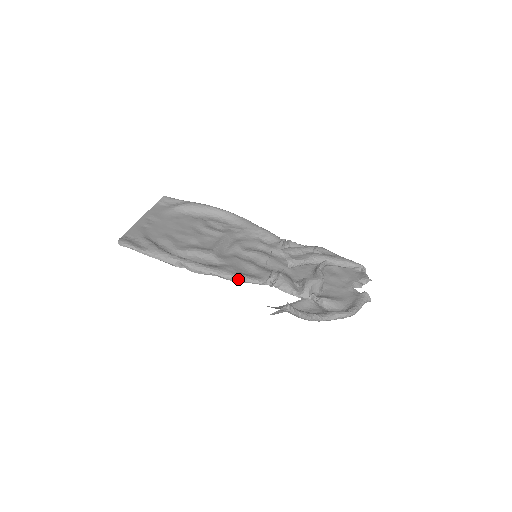
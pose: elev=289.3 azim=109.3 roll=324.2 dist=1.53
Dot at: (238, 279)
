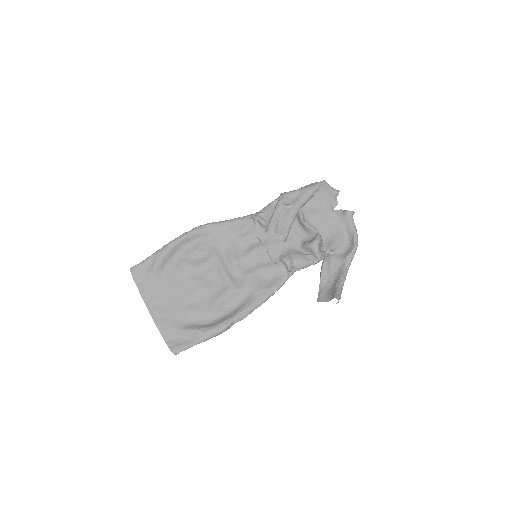
Dot at: (273, 294)
